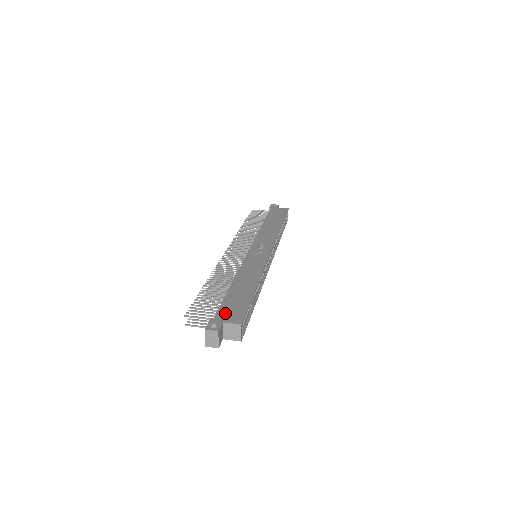
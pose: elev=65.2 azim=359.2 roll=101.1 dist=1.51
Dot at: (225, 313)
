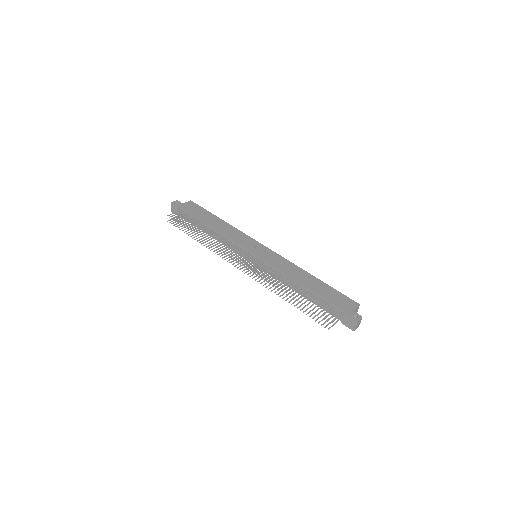
Dot at: (343, 305)
